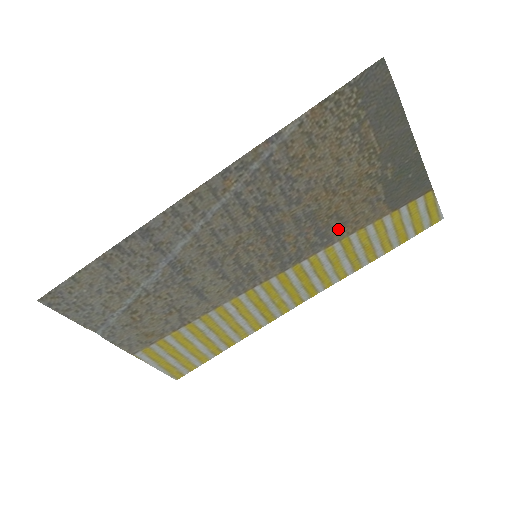
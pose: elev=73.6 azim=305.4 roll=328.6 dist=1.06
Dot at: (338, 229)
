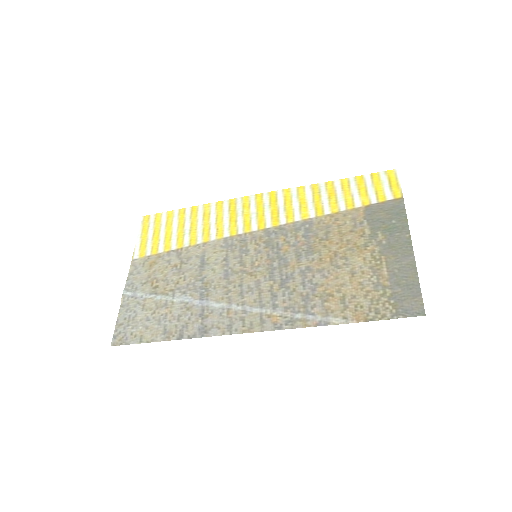
Dot at: (321, 226)
